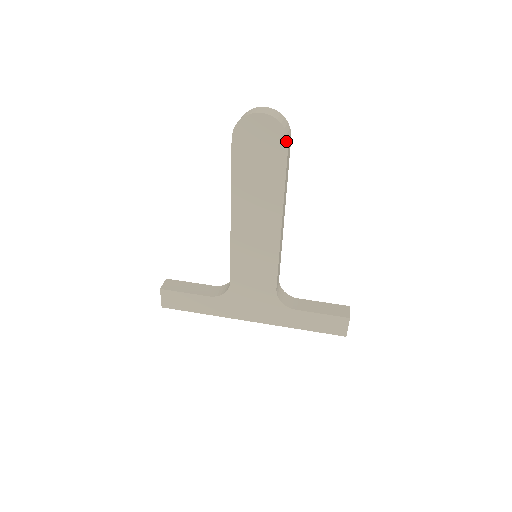
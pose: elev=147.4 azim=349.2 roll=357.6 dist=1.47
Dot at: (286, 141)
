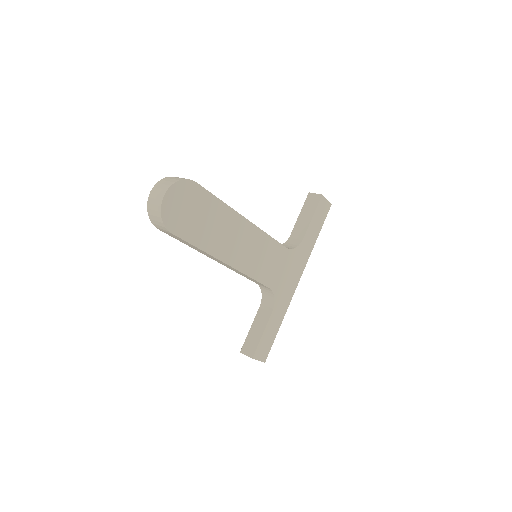
Dot at: (193, 183)
